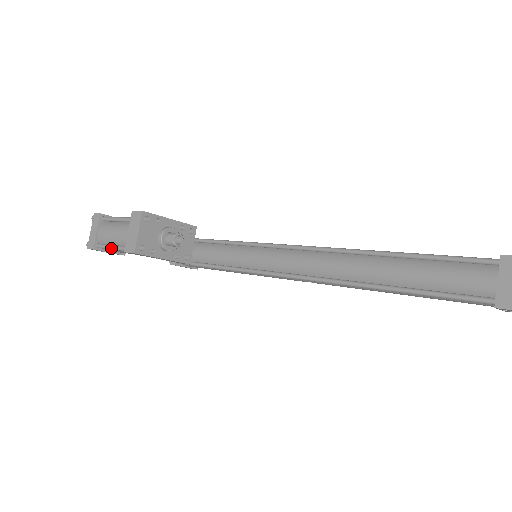
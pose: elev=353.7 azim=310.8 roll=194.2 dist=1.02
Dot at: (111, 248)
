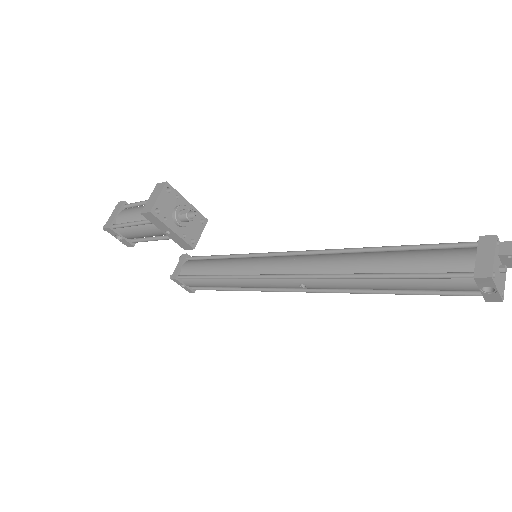
Dot at: (126, 224)
